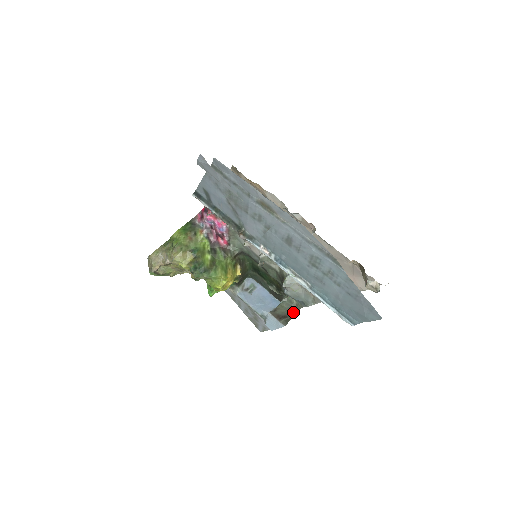
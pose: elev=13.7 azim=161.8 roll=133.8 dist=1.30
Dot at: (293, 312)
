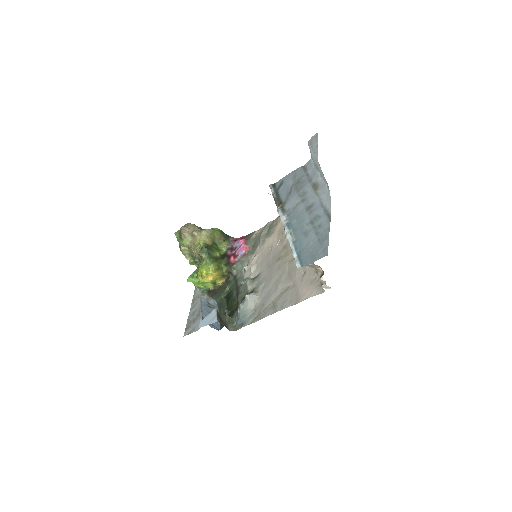
Dot at: (228, 327)
